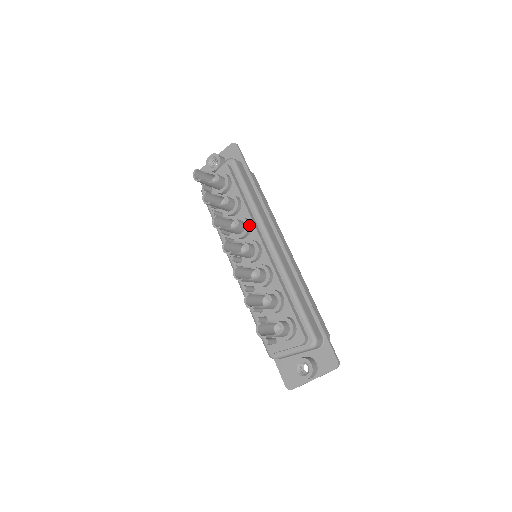
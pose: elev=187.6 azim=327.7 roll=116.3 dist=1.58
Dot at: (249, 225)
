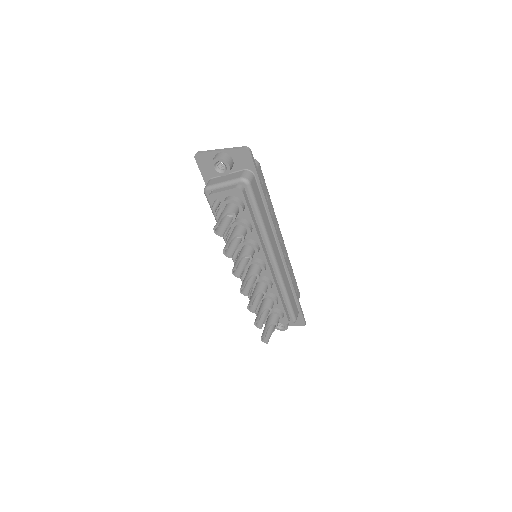
Dot at: (258, 251)
